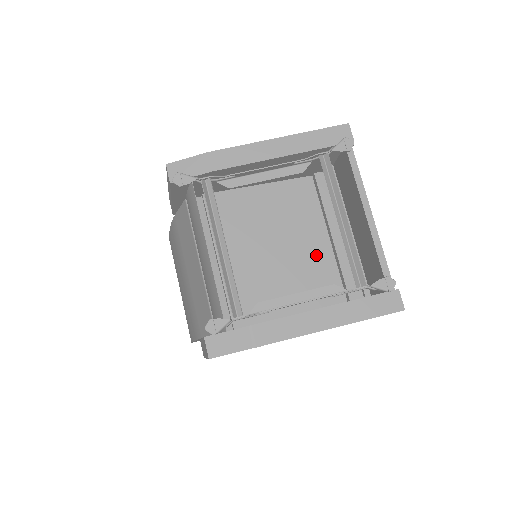
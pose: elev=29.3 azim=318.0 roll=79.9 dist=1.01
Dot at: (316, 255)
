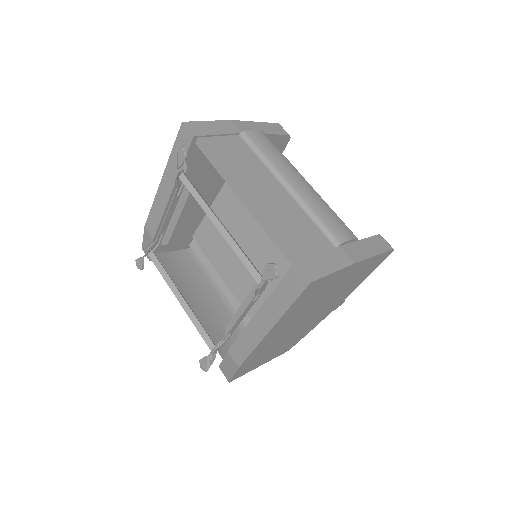
Dot at: occluded
